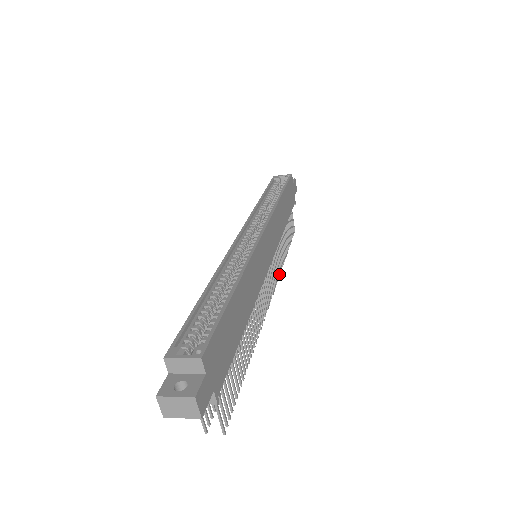
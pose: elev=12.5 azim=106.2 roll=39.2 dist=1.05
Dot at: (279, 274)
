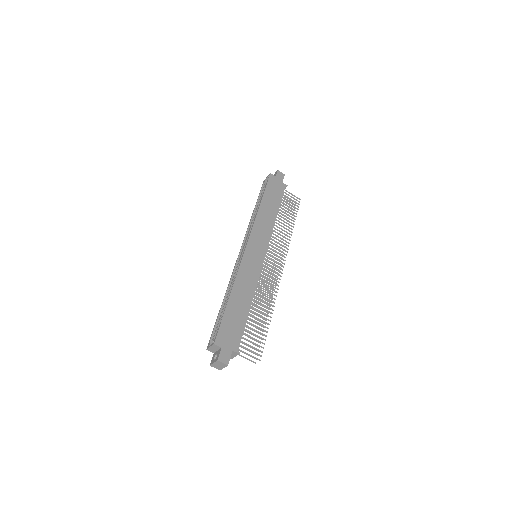
Dot at: (288, 246)
